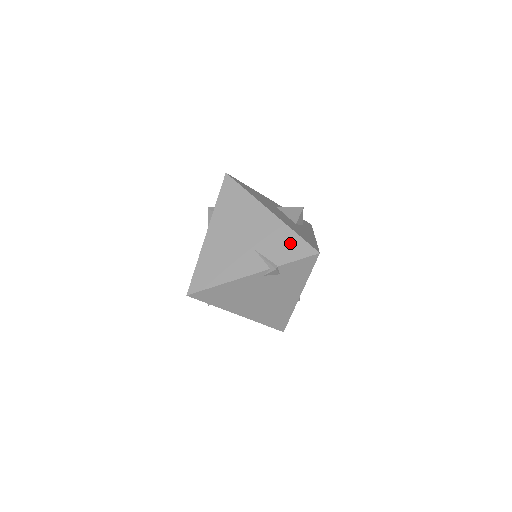
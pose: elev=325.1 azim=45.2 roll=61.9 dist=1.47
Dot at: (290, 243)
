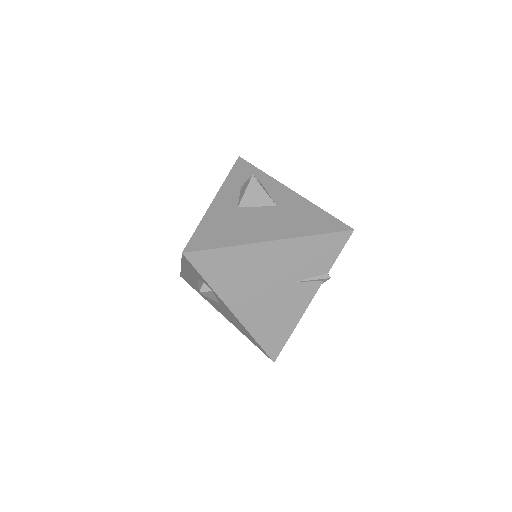
Dot at: (320, 248)
